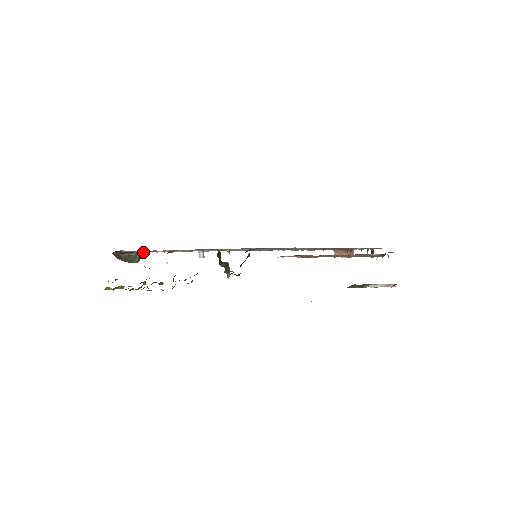
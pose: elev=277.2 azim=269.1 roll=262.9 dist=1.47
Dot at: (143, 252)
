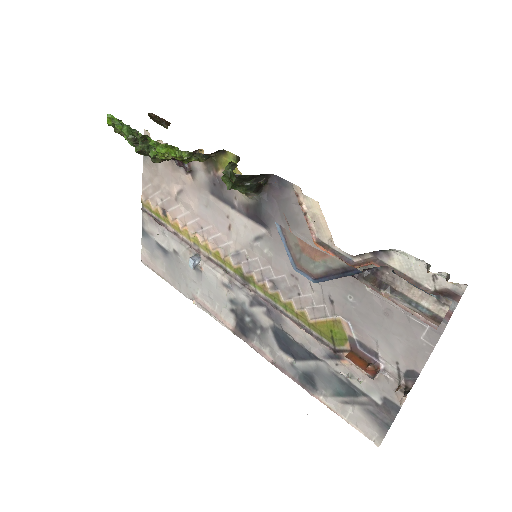
Dot at: (150, 216)
